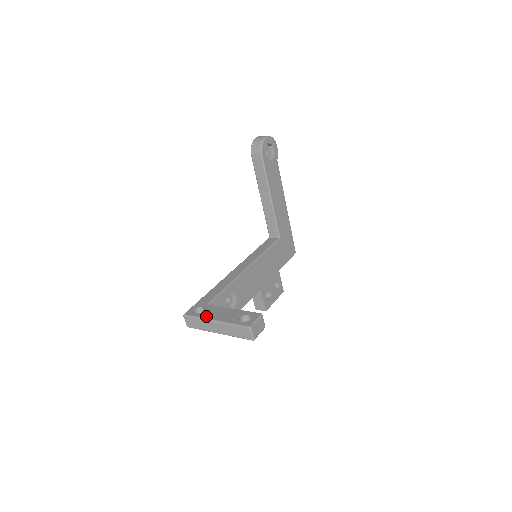
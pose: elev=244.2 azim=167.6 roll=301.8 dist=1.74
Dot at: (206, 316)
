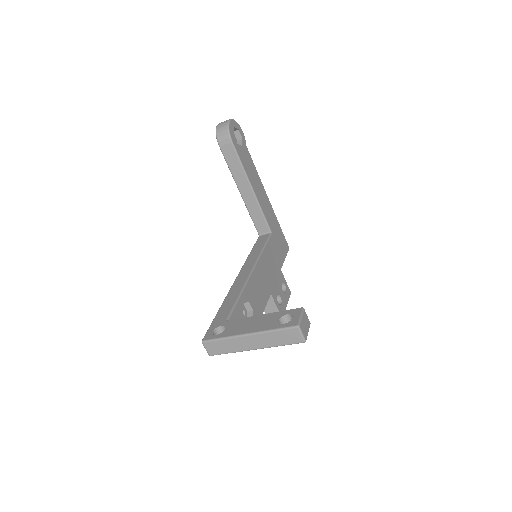
Dot at: (233, 333)
